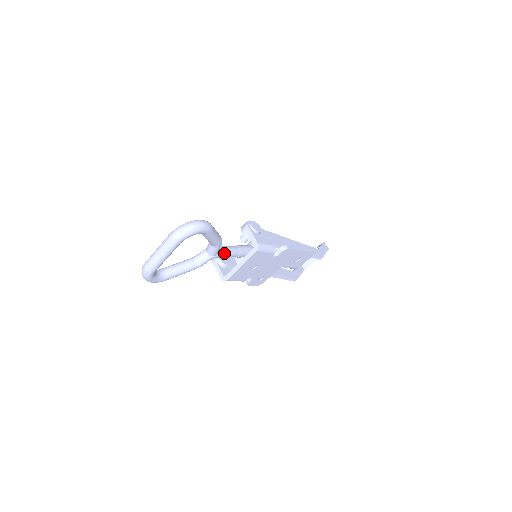
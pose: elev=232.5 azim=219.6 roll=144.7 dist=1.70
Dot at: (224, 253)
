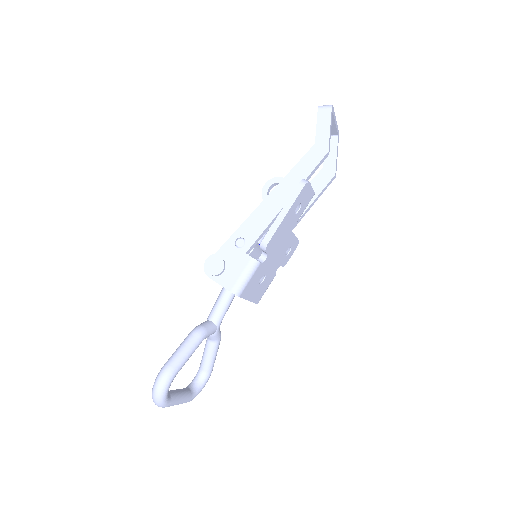
Dot at: (221, 314)
